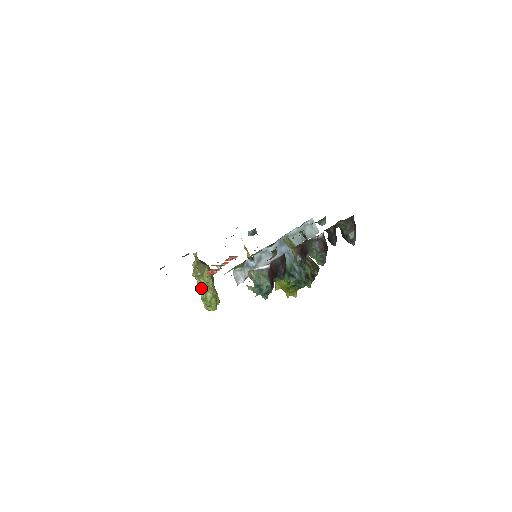
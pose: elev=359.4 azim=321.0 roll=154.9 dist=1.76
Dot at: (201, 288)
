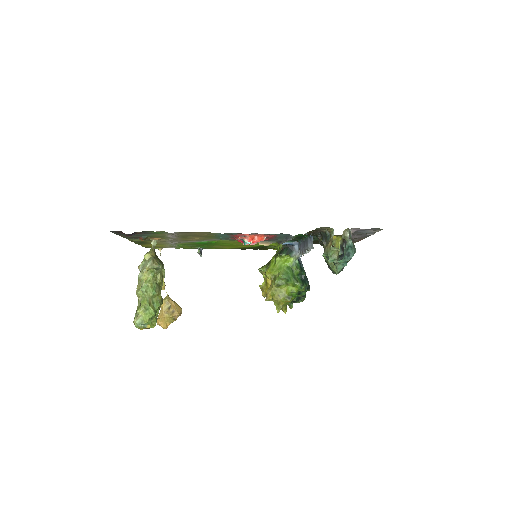
Dot at: (152, 288)
